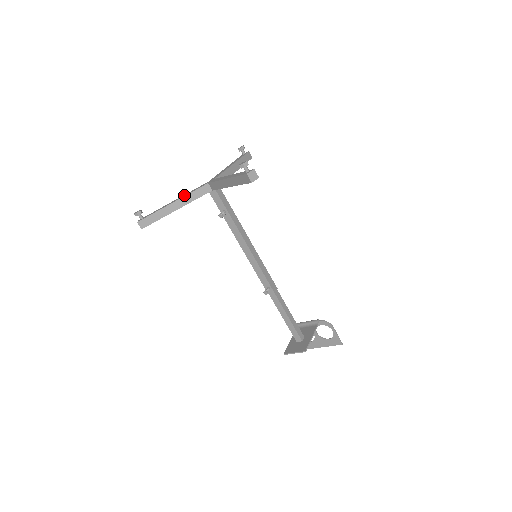
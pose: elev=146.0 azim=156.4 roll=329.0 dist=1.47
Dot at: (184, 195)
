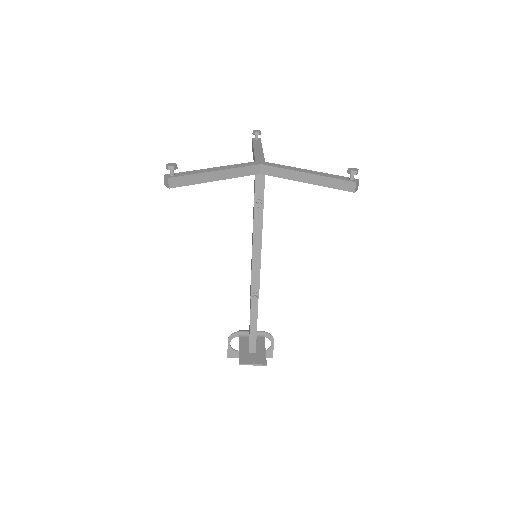
Dot at: (230, 166)
